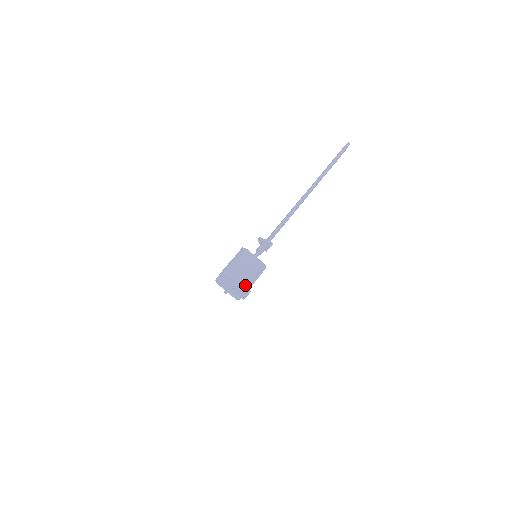
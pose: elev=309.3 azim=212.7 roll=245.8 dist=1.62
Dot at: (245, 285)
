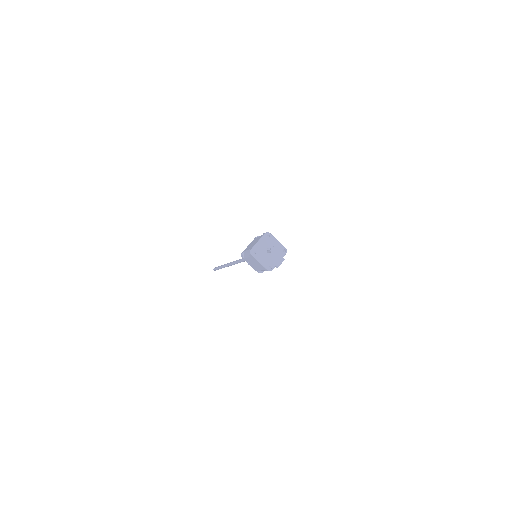
Dot at: (284, 247)
